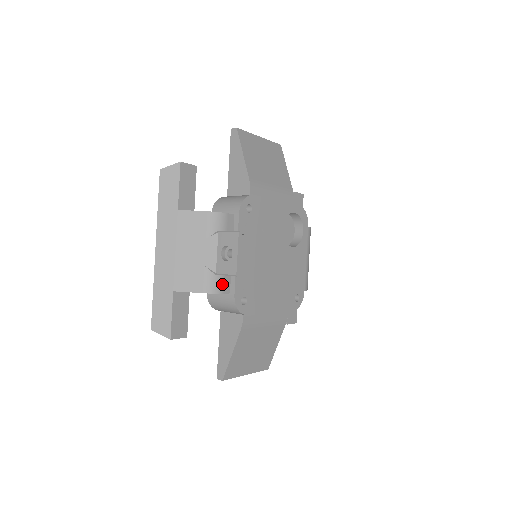
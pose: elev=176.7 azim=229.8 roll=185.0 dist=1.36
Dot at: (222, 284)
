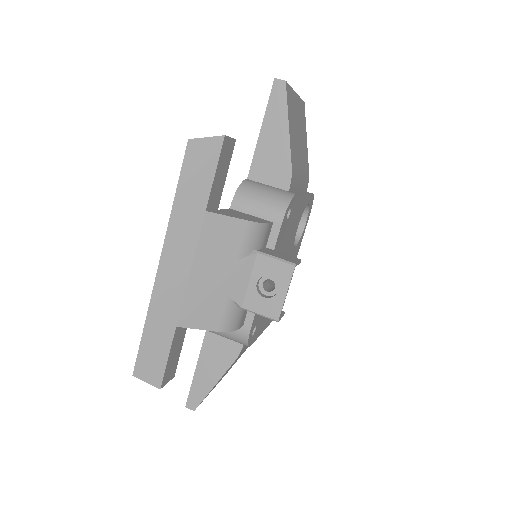
Dot at: (241, 317)
